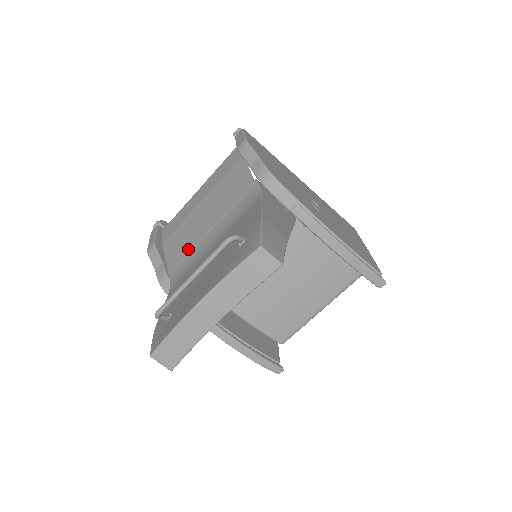
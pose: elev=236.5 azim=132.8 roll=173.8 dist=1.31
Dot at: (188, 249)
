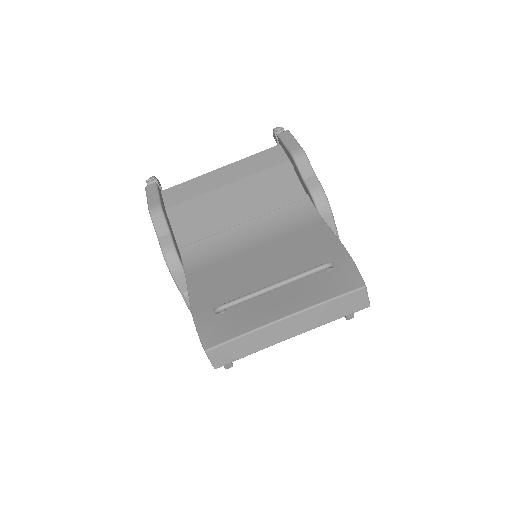
Dot at: (210, 231)
